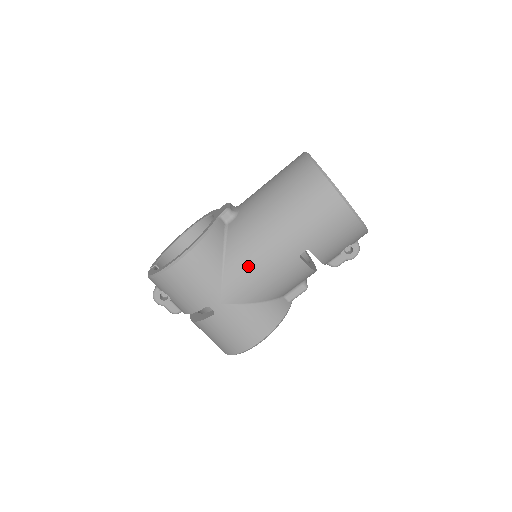
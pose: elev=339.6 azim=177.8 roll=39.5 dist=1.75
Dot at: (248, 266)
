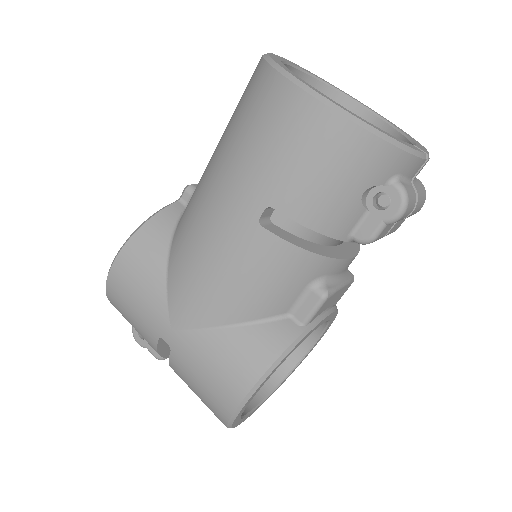
Dot at: (191, 259)
